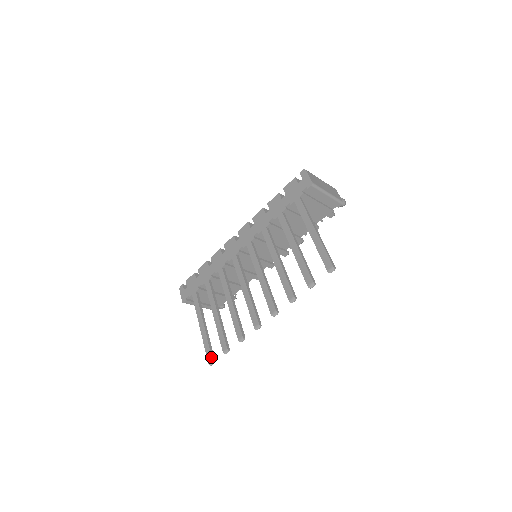
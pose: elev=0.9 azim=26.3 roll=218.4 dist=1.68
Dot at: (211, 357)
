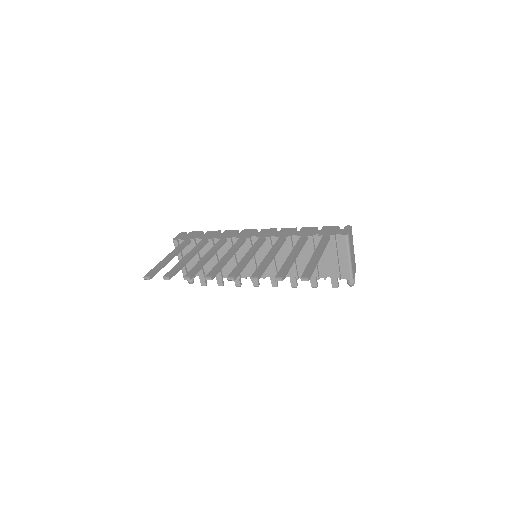
Dot at: (151, 274)
